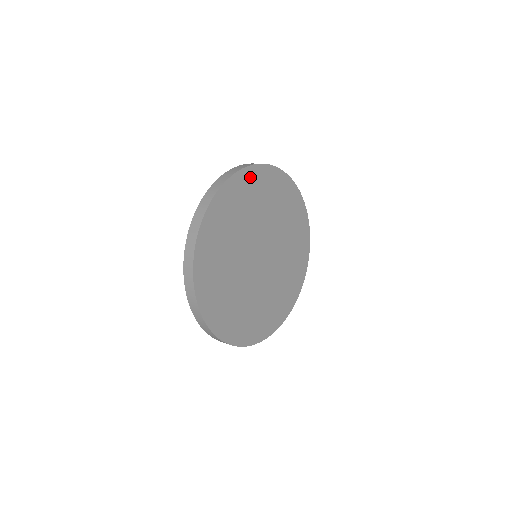
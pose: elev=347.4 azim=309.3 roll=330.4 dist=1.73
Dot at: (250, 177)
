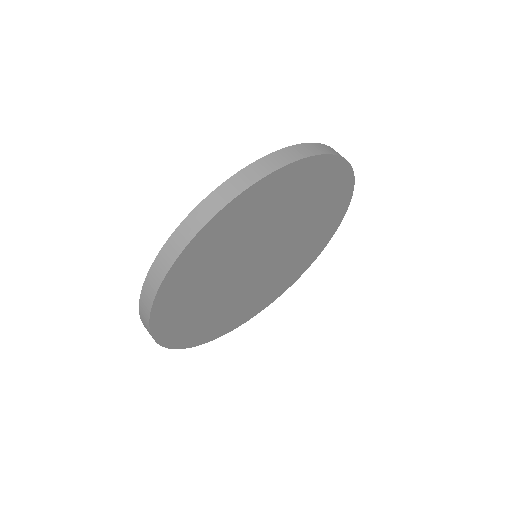
Dot at: (201, 244)
